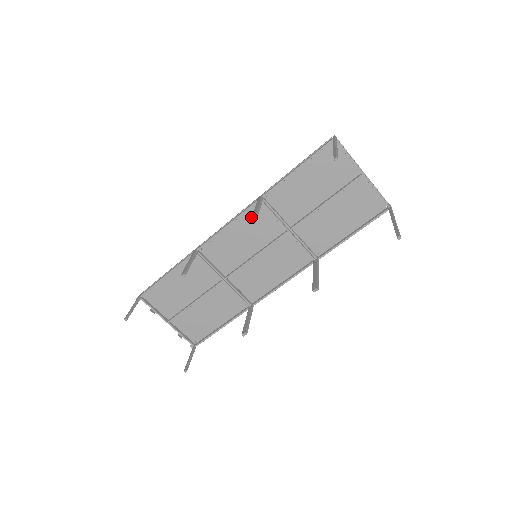
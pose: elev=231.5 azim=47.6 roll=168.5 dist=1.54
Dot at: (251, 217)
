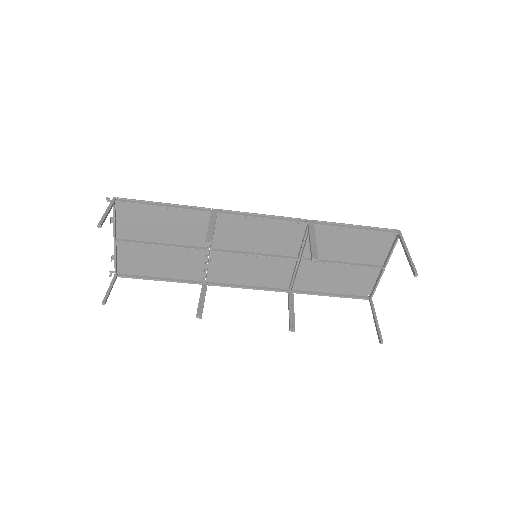
Dot at: (311, 249)
